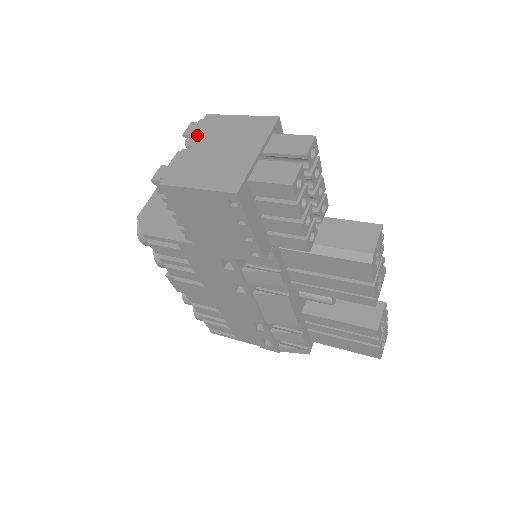
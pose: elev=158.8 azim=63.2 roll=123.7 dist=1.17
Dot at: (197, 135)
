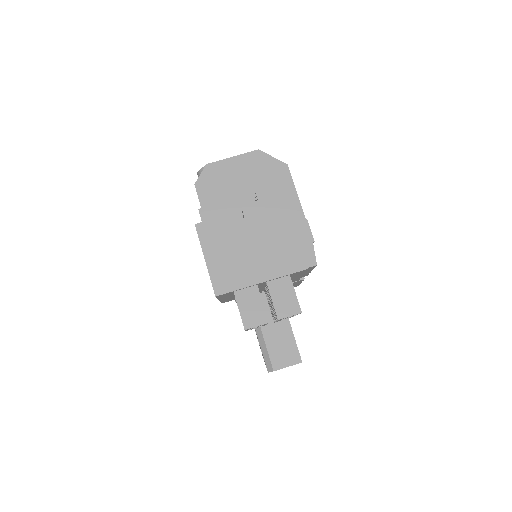
Dot at: (257, 211)
